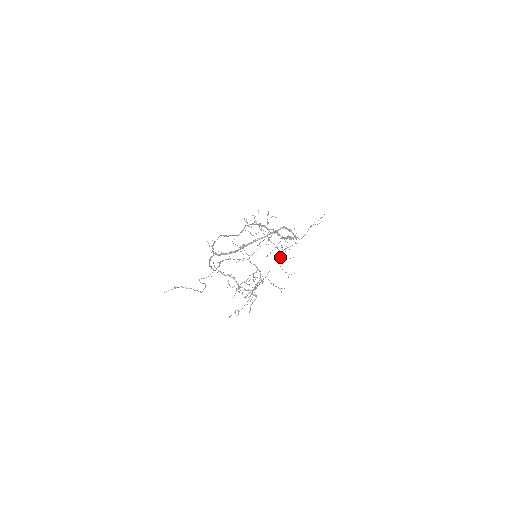
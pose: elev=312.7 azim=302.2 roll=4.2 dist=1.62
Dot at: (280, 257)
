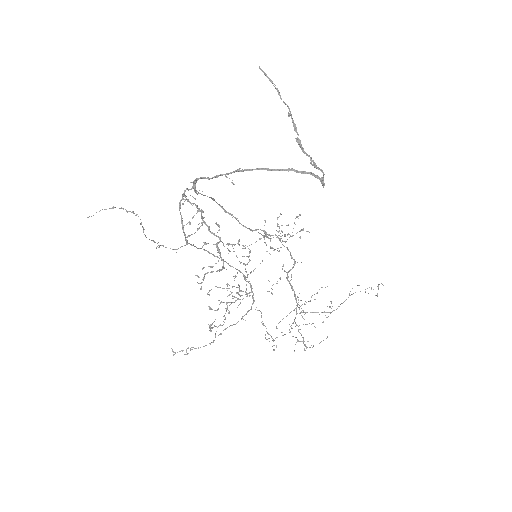
Dot at: occluded
